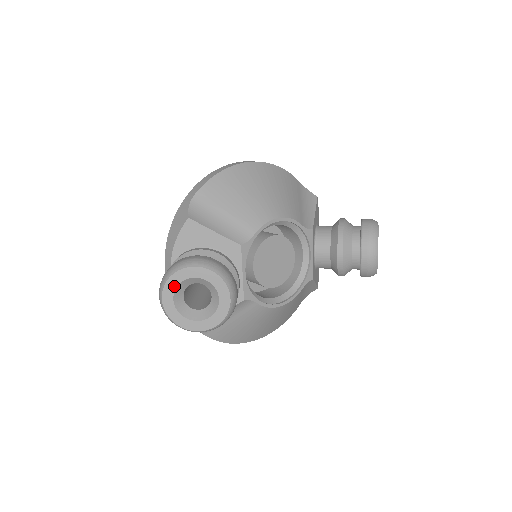
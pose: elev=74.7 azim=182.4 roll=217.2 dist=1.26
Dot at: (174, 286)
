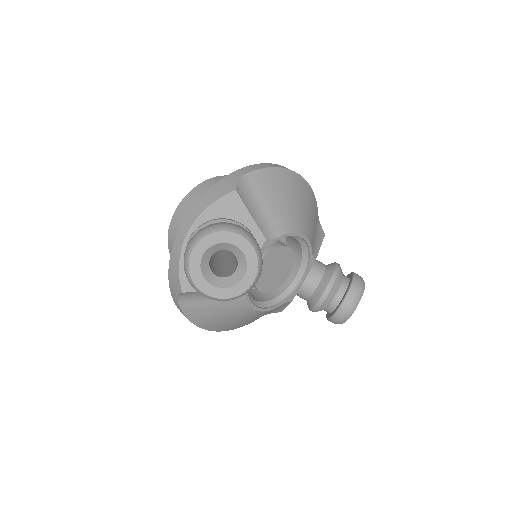
Dot at: (212, 243)
